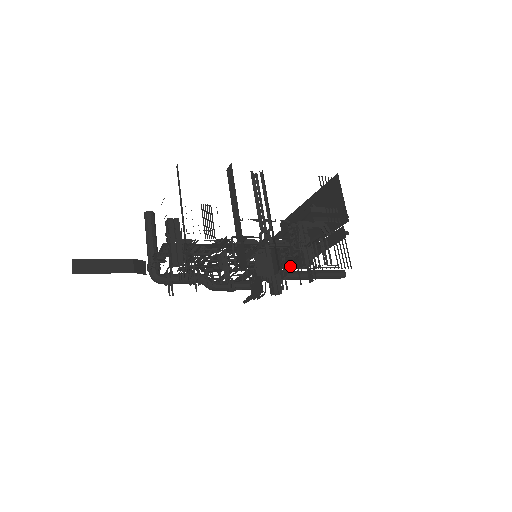
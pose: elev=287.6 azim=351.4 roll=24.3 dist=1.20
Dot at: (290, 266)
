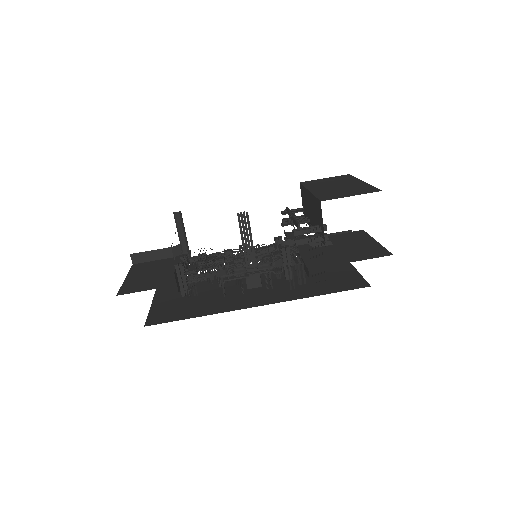
Dot at: occluded
